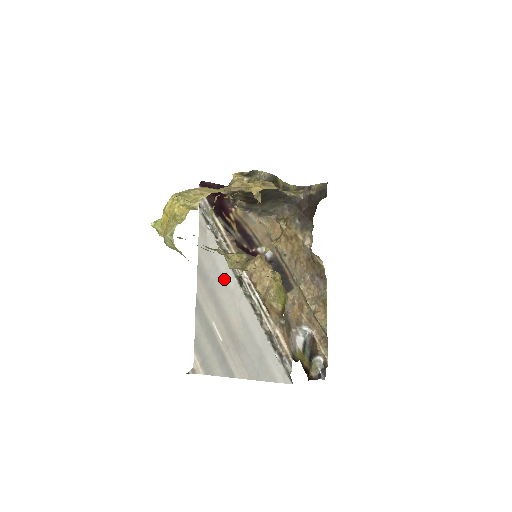
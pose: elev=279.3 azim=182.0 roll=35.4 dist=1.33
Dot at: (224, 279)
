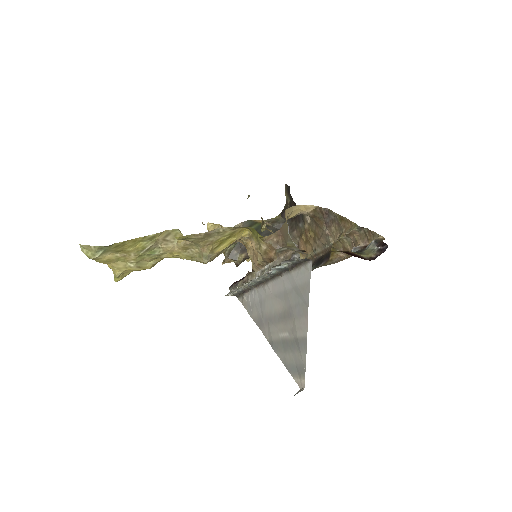
Dot at: (261, 300)
